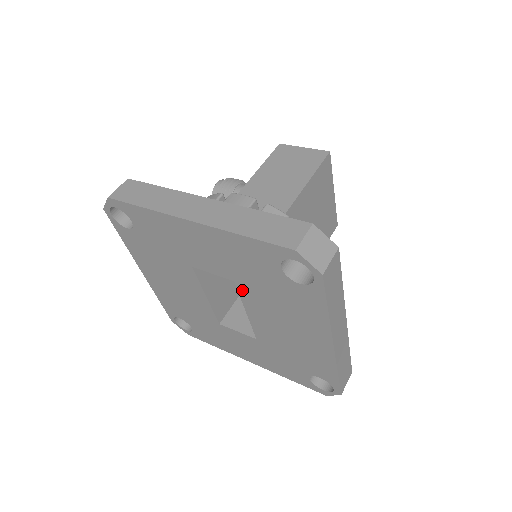
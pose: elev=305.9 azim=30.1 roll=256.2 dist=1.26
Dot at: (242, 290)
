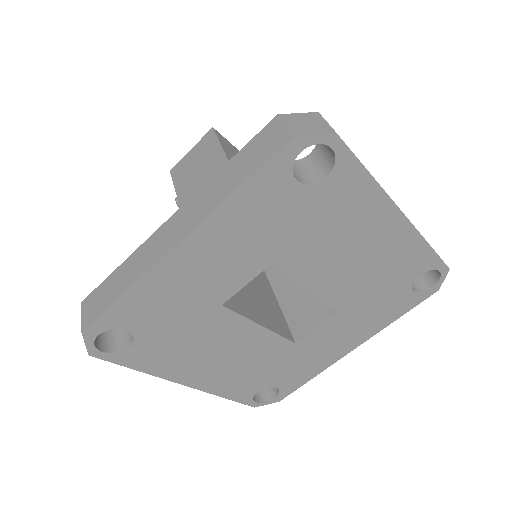
Dot at: (284, 266)
